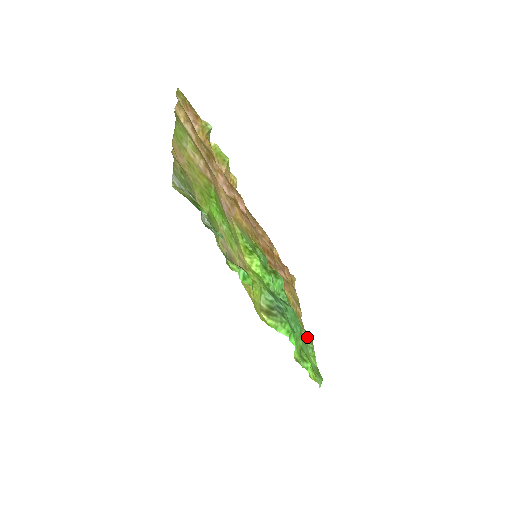
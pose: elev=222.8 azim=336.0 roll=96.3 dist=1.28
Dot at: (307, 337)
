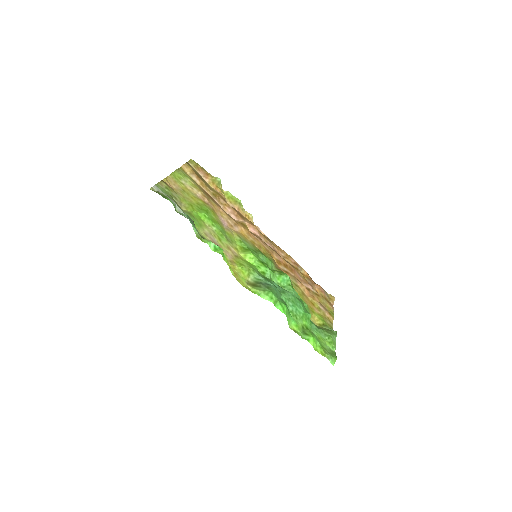
Dot at: (327, 330)
